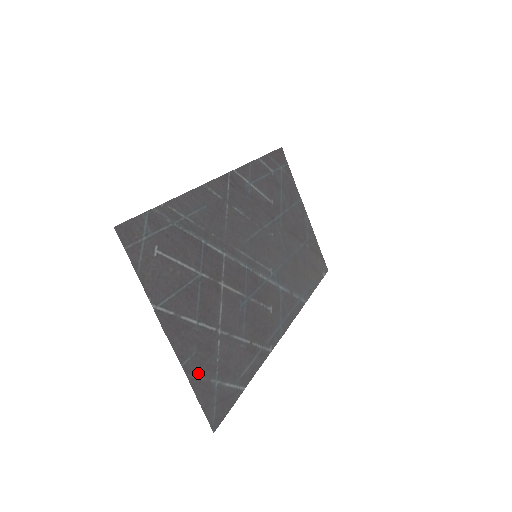
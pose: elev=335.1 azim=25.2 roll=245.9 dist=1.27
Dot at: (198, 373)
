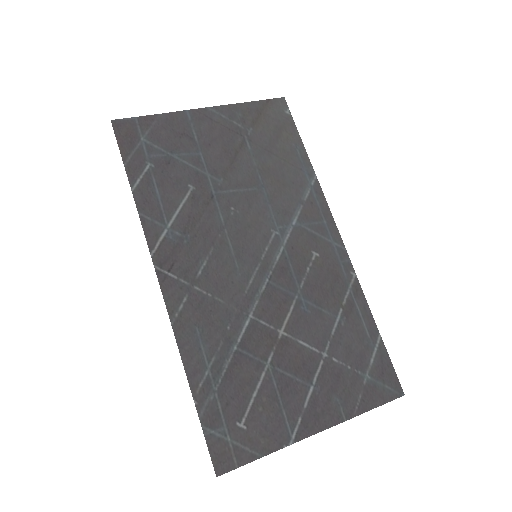
Dot at: (355, 400)
